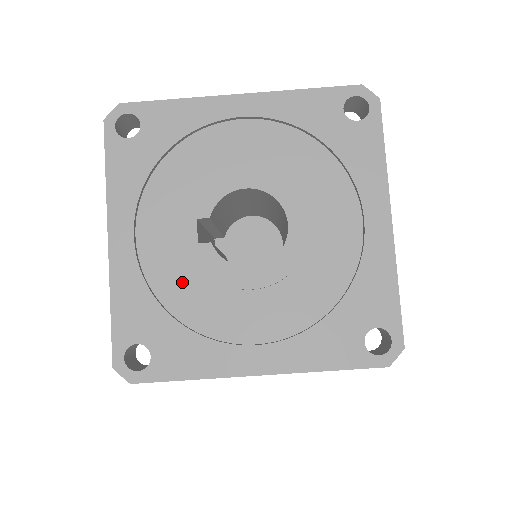
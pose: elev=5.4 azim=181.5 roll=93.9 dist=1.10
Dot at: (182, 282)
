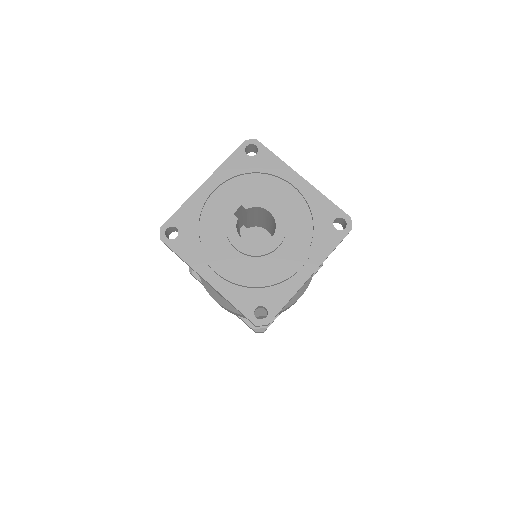
Dot at: (214, 222)
